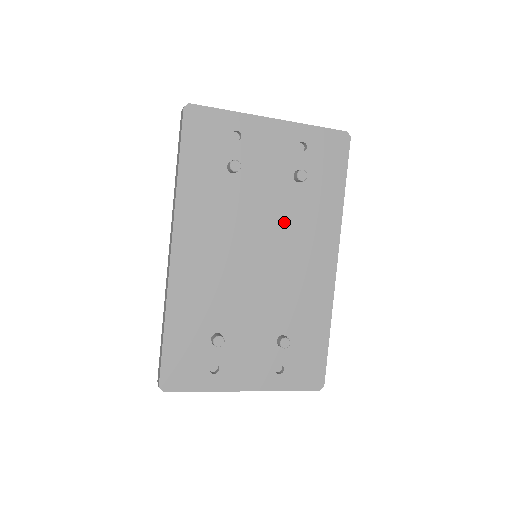
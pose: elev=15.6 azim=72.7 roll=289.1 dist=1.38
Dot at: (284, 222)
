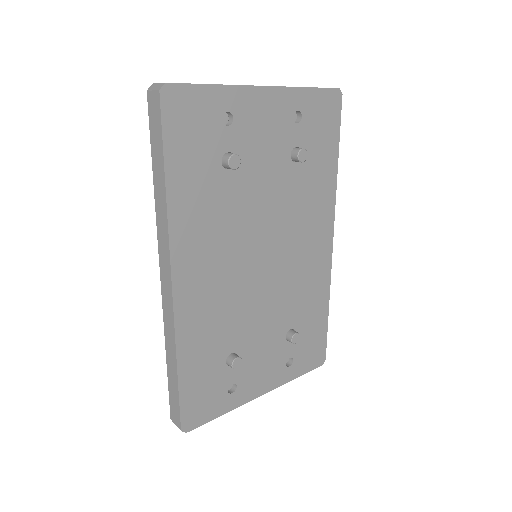
Dot at: (284, 212)
